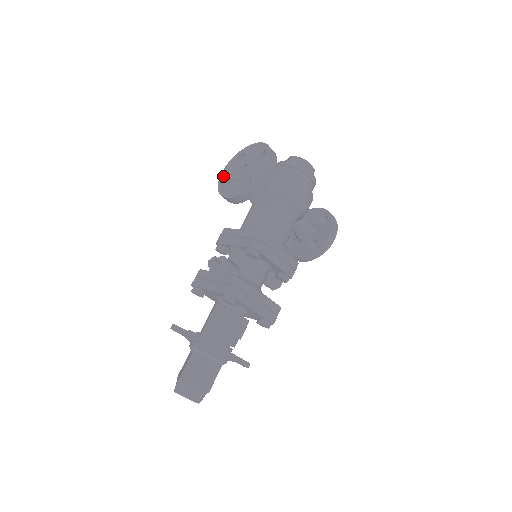
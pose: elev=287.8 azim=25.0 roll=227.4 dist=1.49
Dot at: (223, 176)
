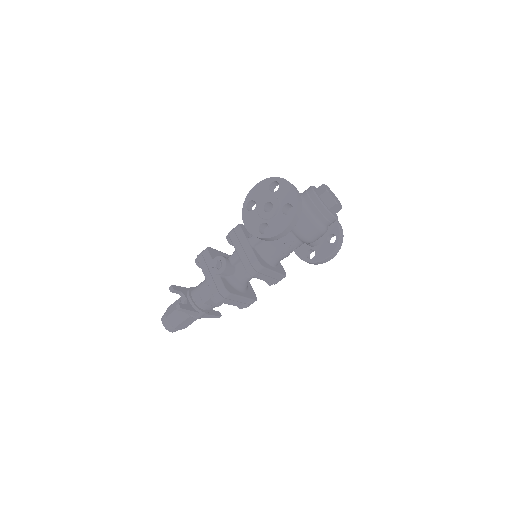
Dot at: (253, 193)
